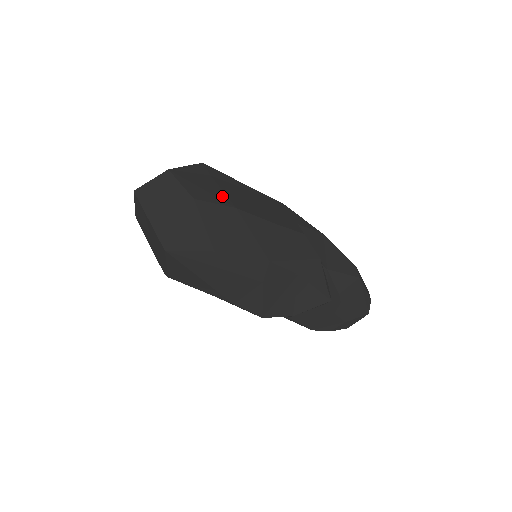
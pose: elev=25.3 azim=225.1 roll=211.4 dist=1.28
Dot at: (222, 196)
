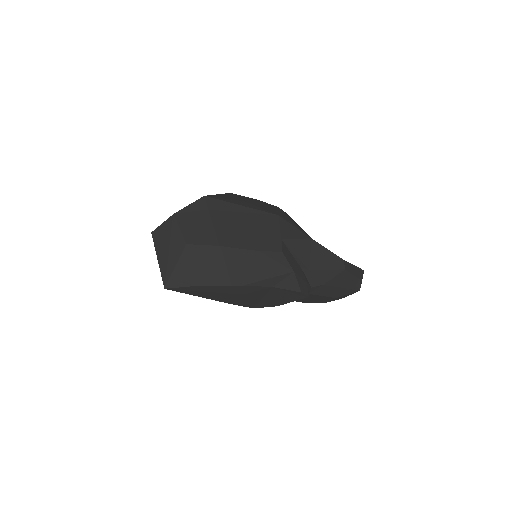
Dot at: (211, 234)
